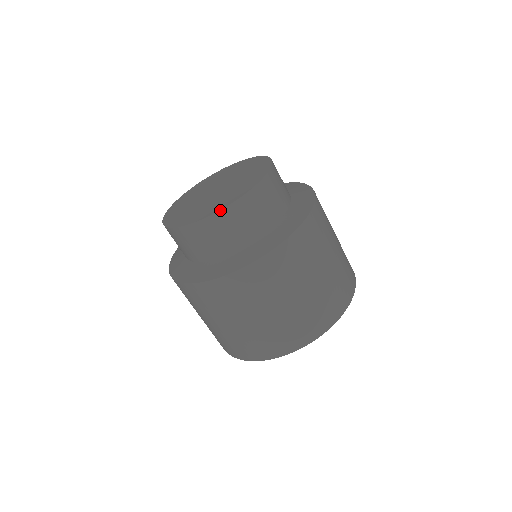
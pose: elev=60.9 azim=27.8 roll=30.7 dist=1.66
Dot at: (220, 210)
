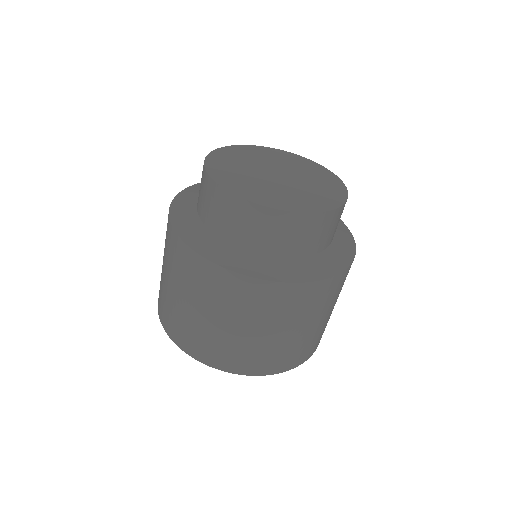
Dot at: (256, 203)
